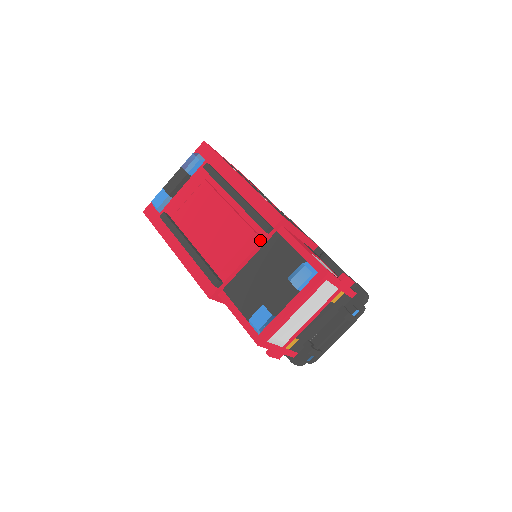
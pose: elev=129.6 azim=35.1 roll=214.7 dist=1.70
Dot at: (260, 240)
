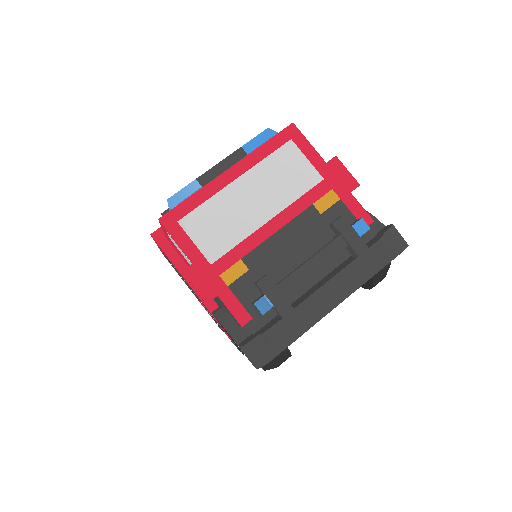
Dot at: occluded
